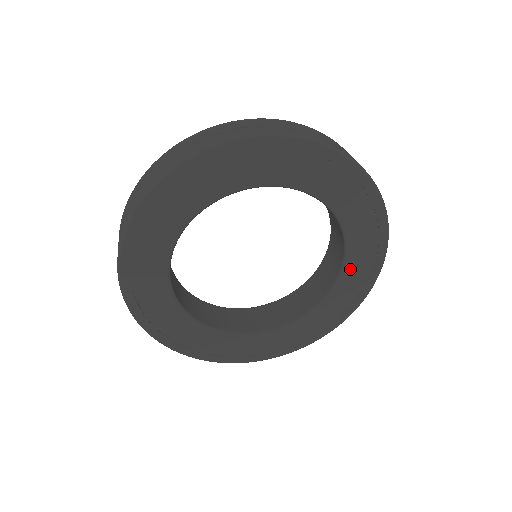
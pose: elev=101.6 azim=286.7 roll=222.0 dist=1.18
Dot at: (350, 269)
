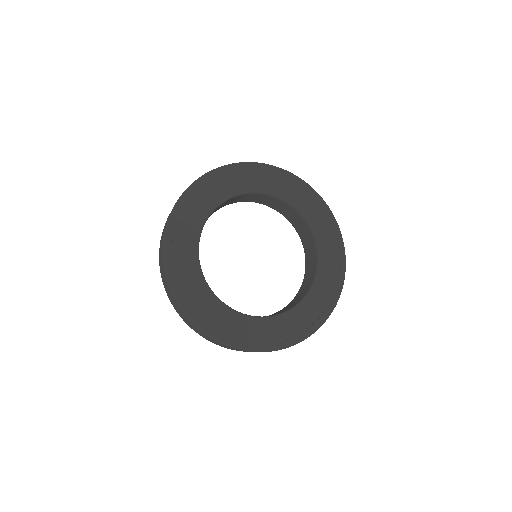
Dot at: (323, 259)
